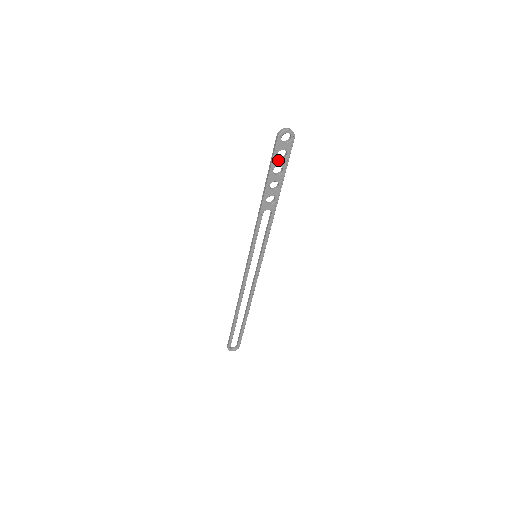
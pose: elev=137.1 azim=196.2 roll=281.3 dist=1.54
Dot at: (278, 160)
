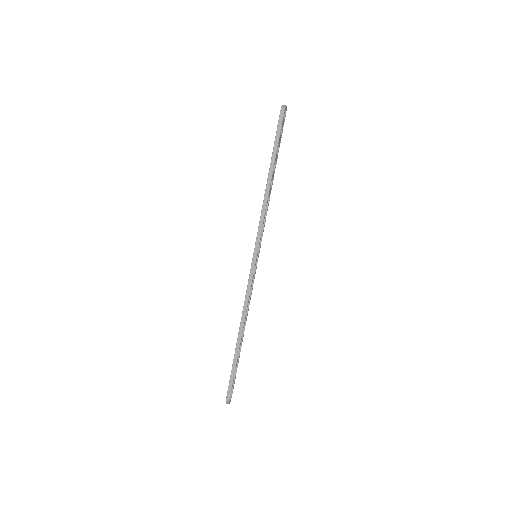
Dot at: (280, 138)
